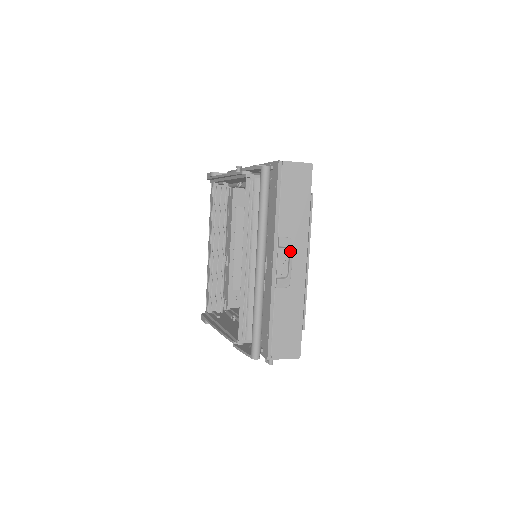
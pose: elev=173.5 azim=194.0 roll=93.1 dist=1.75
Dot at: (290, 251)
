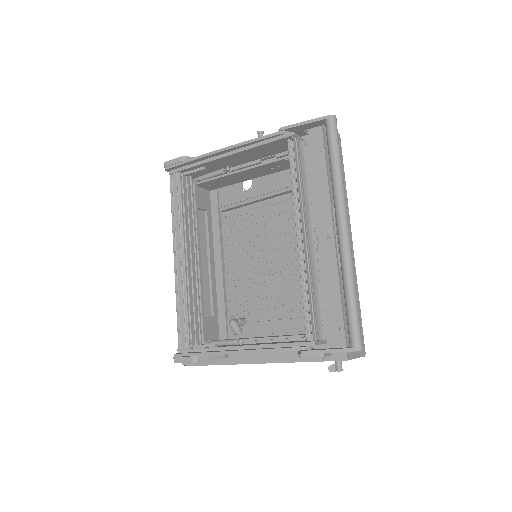
Dot at: occluded
